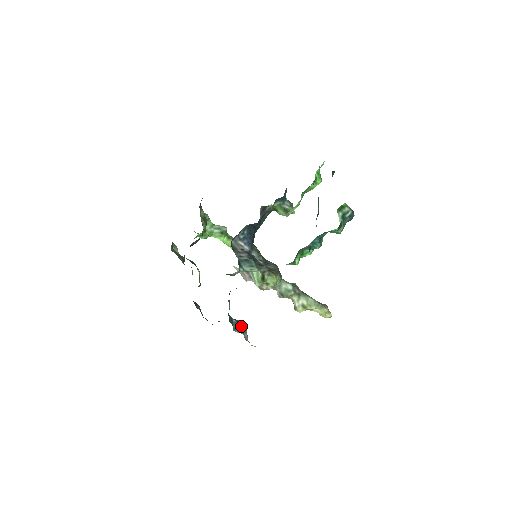
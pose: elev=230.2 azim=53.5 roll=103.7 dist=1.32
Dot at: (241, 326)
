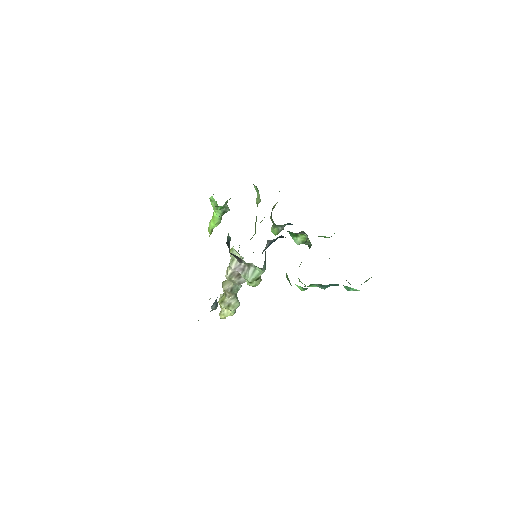
Dot at: (217, 304)
